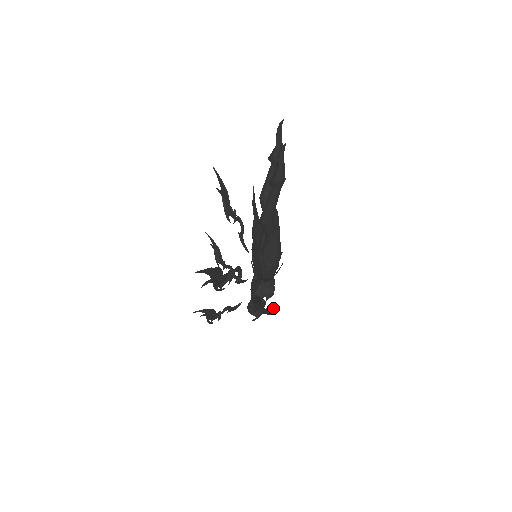
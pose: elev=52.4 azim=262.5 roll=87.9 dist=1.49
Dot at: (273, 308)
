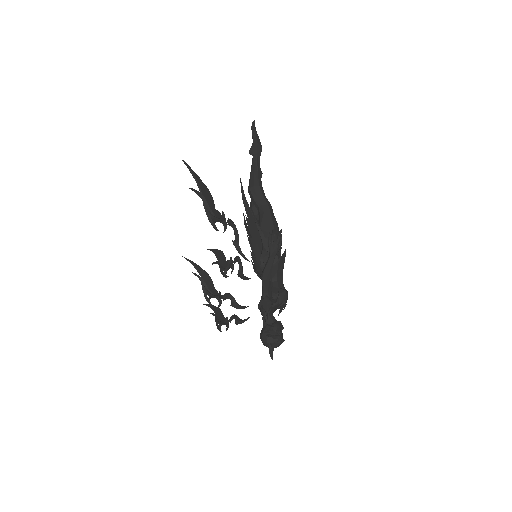
Dot at: occluded
